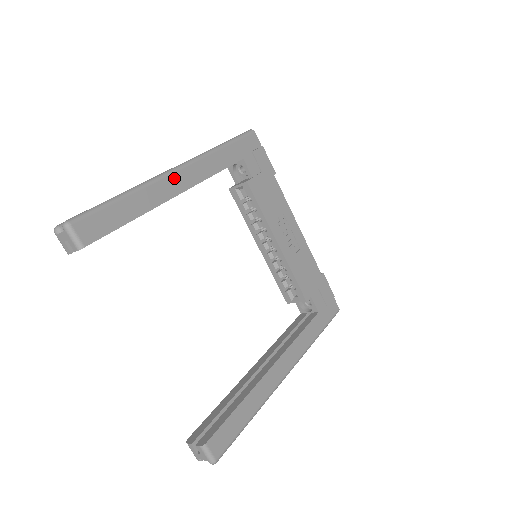
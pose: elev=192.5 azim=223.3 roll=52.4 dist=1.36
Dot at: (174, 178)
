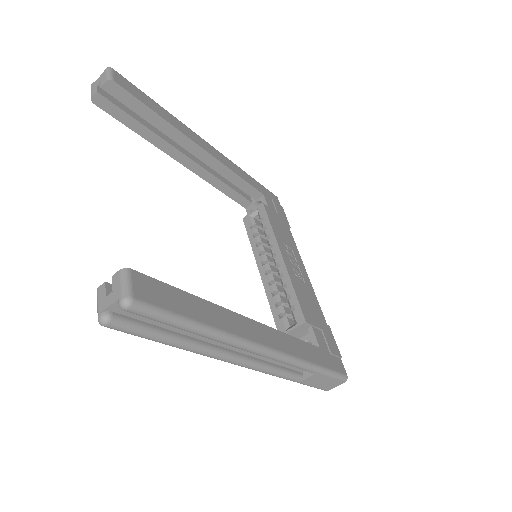
Dot at: (203, 141)
